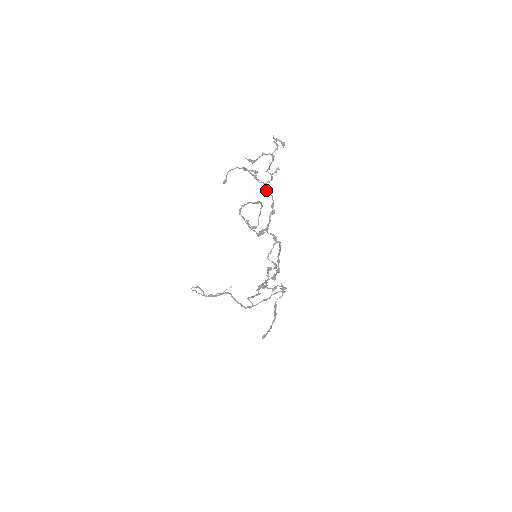
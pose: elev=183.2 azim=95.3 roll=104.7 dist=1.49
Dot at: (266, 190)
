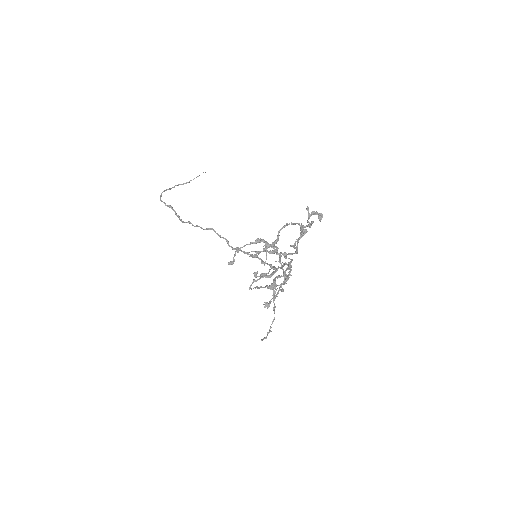
Dot at: (286, 258)
